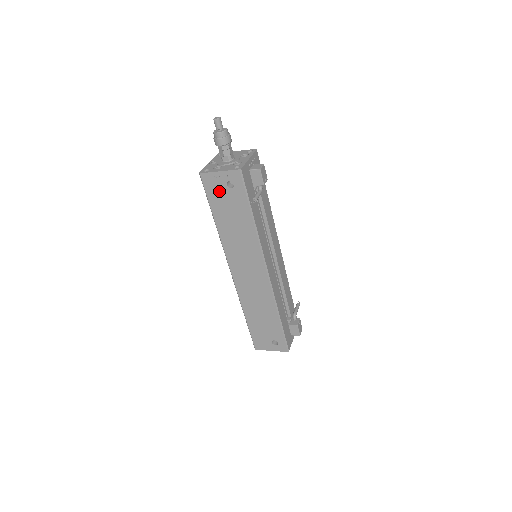
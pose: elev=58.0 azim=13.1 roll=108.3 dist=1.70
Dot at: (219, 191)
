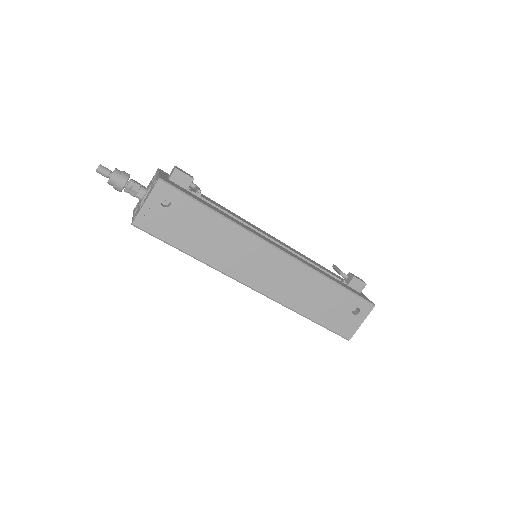
Dot at: (164, 221)
